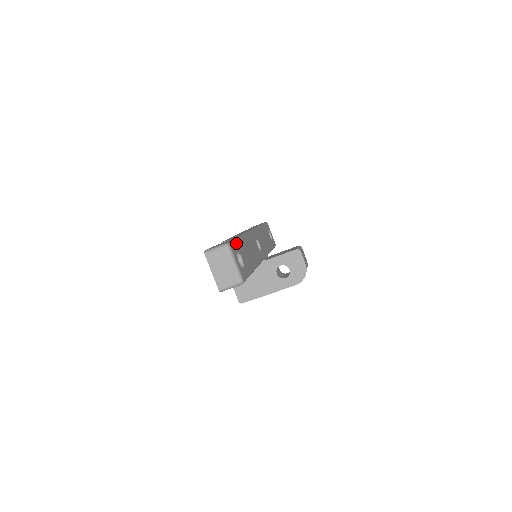
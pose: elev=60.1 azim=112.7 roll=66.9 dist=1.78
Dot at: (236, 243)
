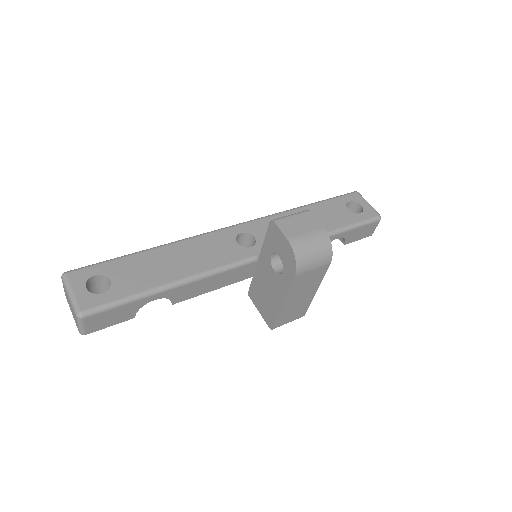
Dot at: (105, 264)
